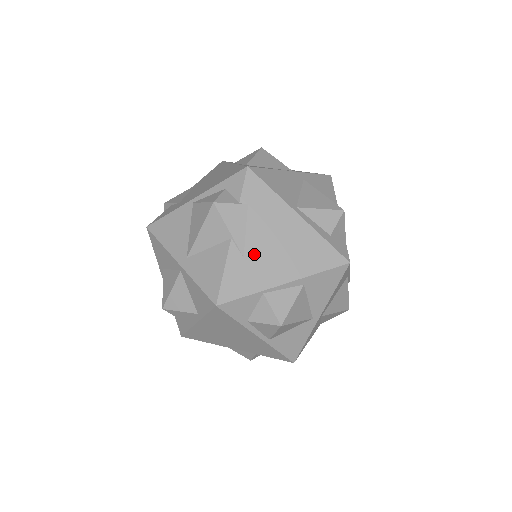
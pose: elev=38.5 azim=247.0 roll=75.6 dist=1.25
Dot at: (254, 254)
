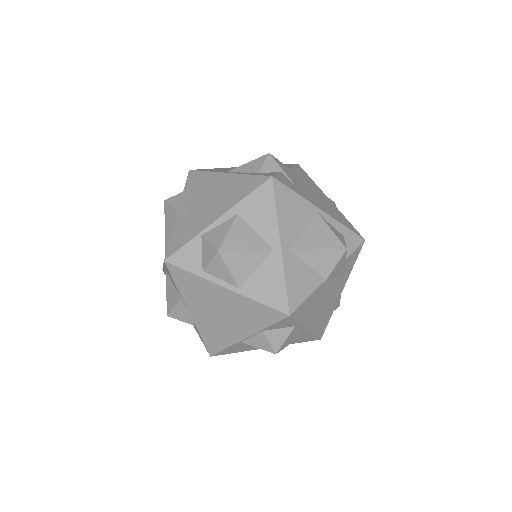
Dot at: (193, 214)
